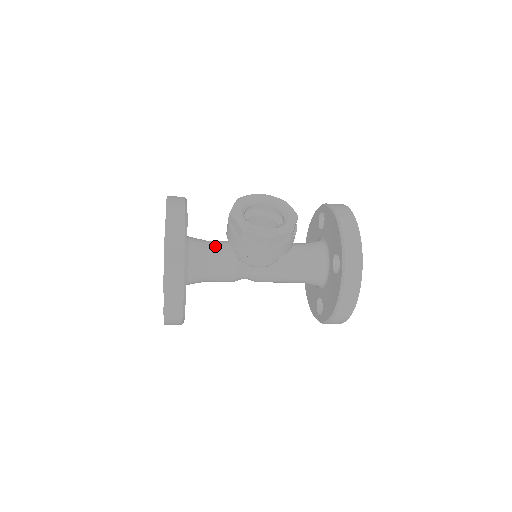
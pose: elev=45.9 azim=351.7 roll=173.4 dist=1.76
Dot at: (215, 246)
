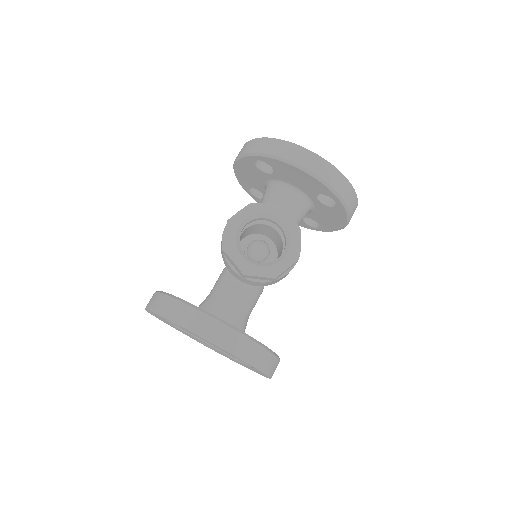
Dot at: (234, 294)
